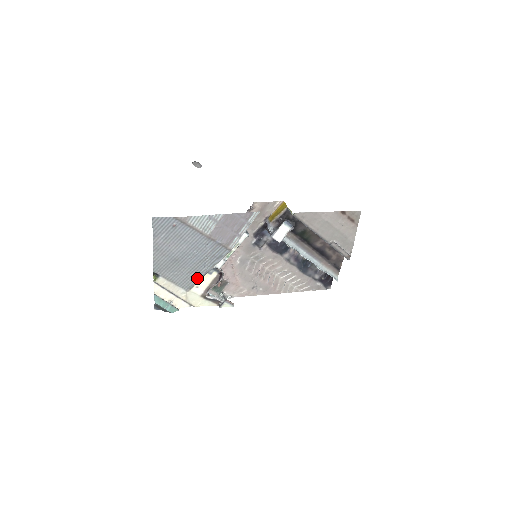
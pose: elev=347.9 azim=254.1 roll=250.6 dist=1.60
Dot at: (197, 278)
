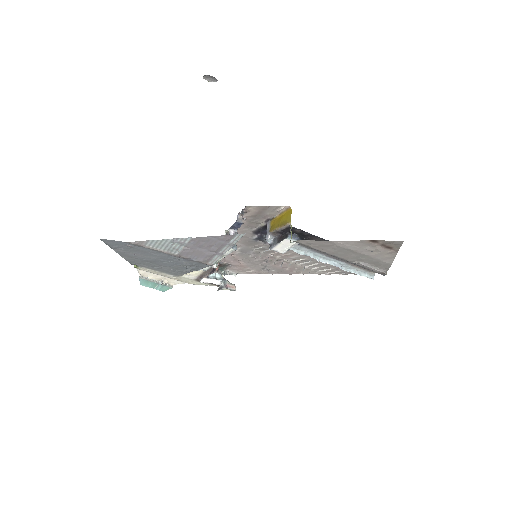
Dot at: (183, 272)
